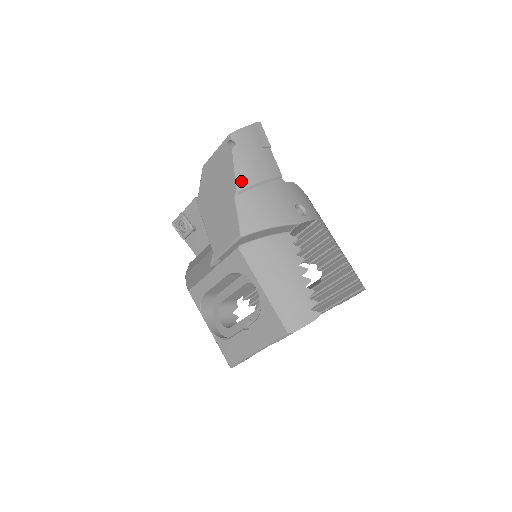
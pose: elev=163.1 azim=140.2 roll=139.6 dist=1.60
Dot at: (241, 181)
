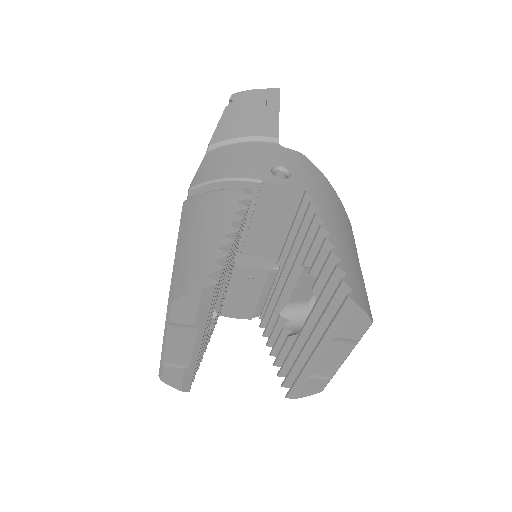
Dot at: (218, 135)
